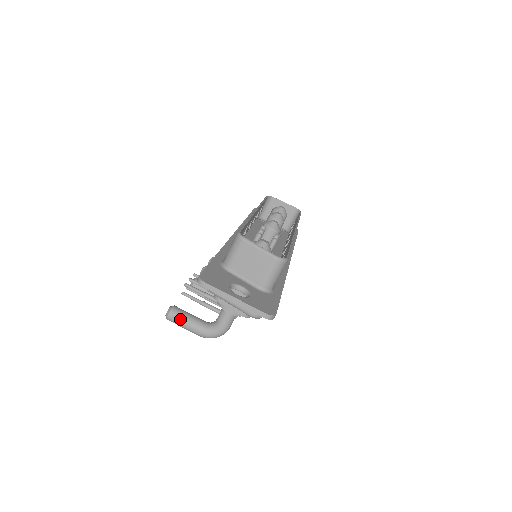
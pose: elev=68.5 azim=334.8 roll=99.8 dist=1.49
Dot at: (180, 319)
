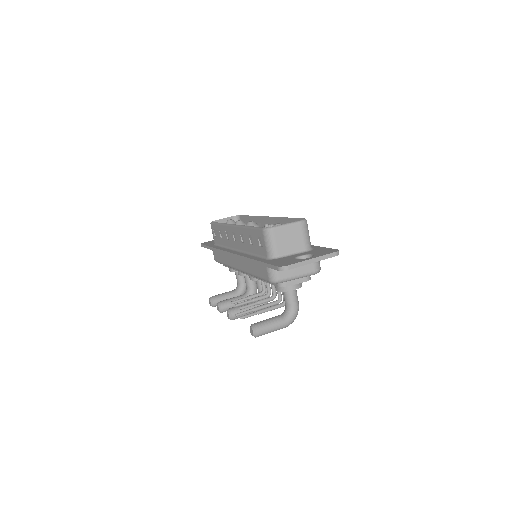
Dot at: (266, 327)
